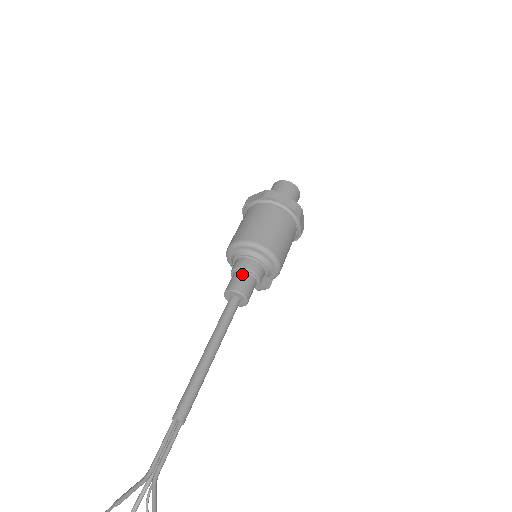
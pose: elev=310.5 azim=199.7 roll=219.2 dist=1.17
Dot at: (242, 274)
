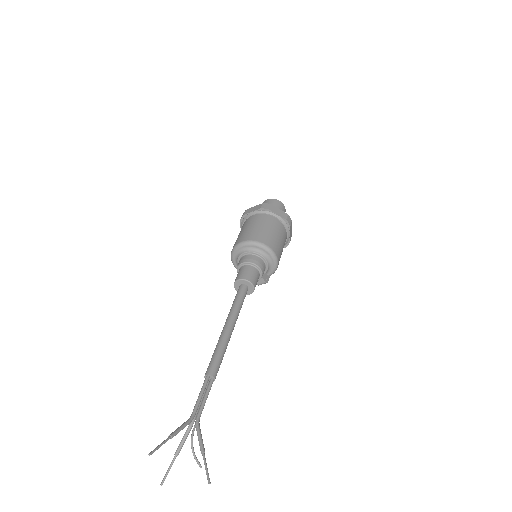
Dot at: (249, 267)
